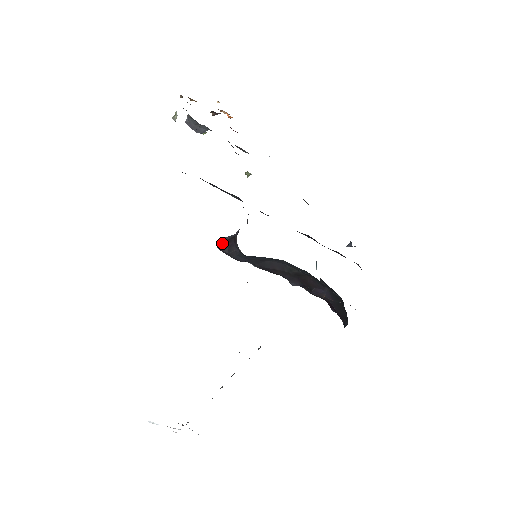
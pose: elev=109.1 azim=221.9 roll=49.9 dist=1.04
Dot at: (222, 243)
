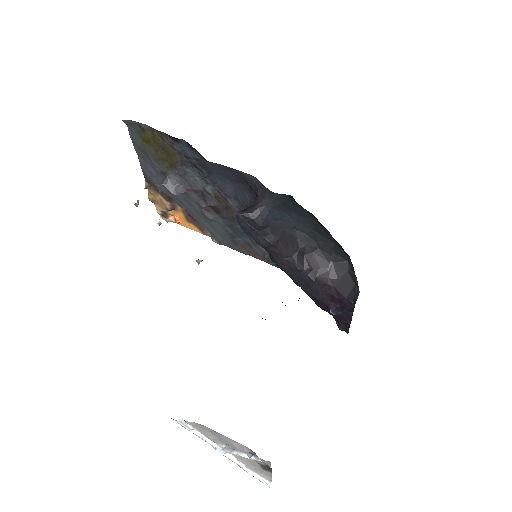
Dot at: (242, 210)
